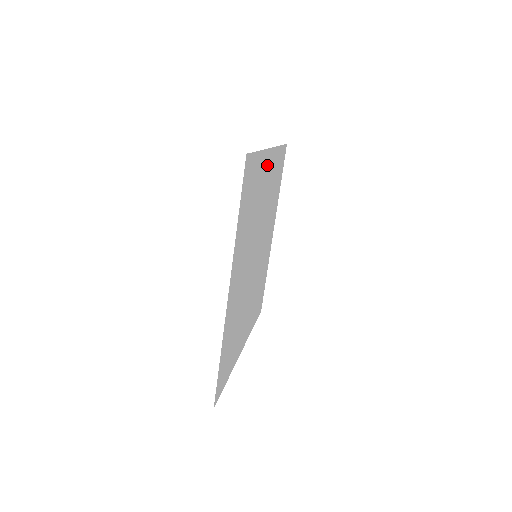
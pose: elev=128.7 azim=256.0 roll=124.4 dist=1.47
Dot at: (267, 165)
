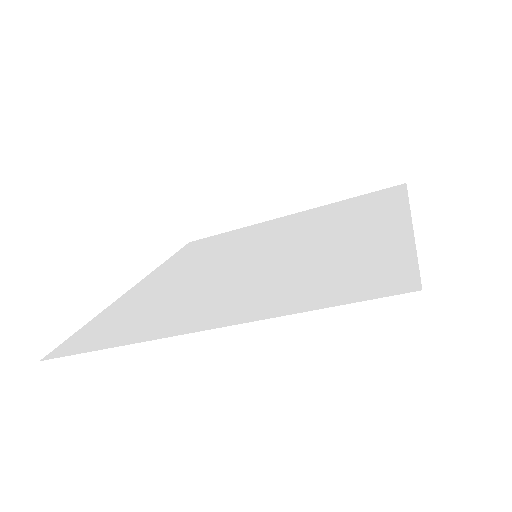
Dot at: (386, 228)
